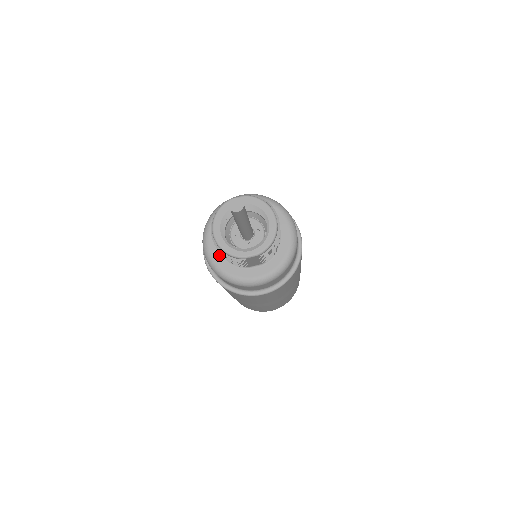
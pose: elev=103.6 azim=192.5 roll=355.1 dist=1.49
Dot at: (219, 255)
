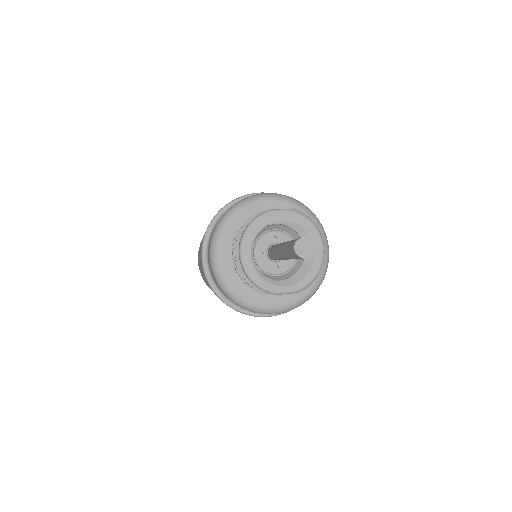
Dot at: (231, 270)
